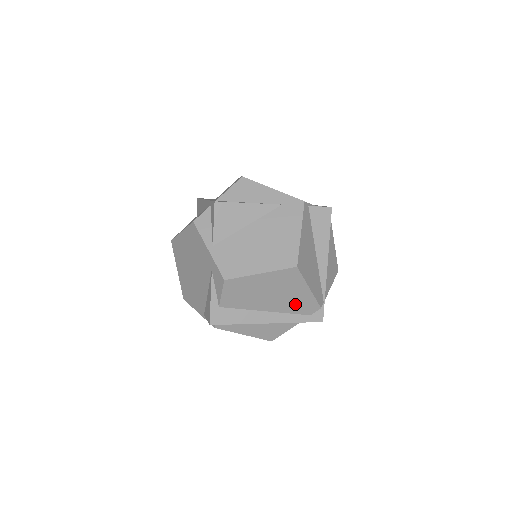
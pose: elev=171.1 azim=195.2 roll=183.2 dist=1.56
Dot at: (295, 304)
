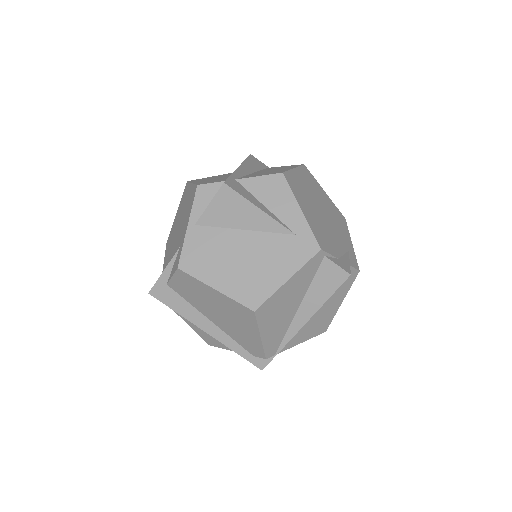
Dot at: (241, 337)
